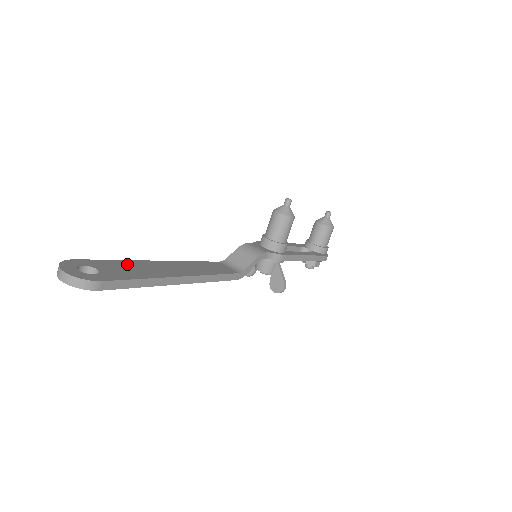
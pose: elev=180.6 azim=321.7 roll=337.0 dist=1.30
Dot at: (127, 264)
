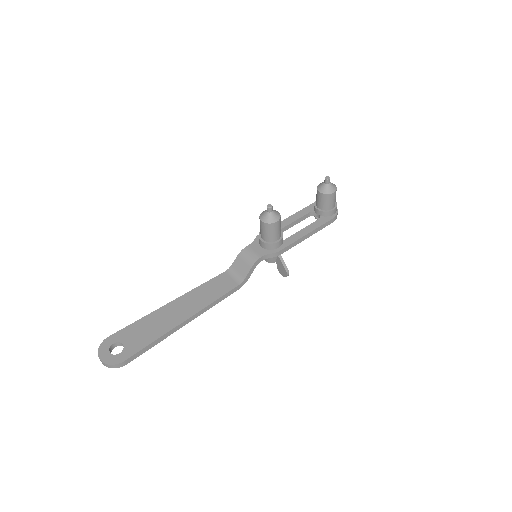
Dot at: (145, 323)
